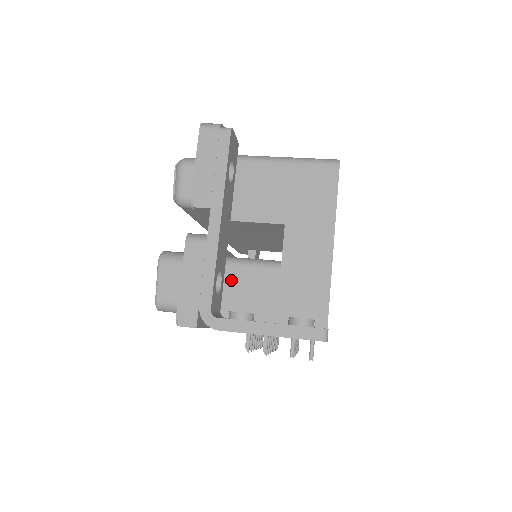
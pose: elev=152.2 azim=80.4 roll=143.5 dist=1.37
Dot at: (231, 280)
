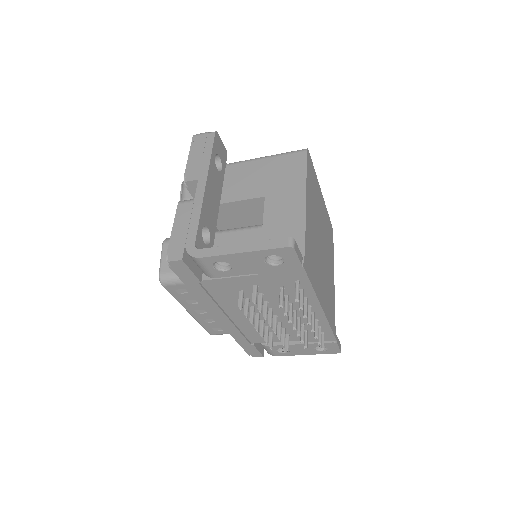
Dot at: (221, 243)
